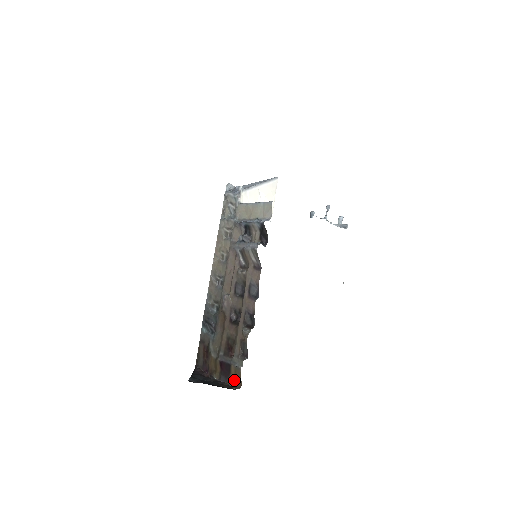
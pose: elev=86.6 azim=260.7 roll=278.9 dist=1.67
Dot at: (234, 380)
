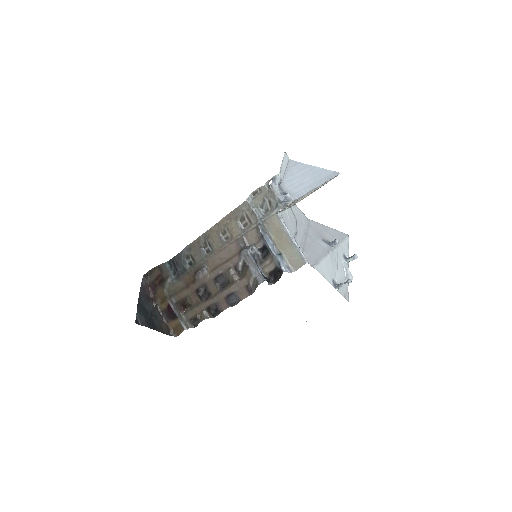
Dot at: (174, 327)
